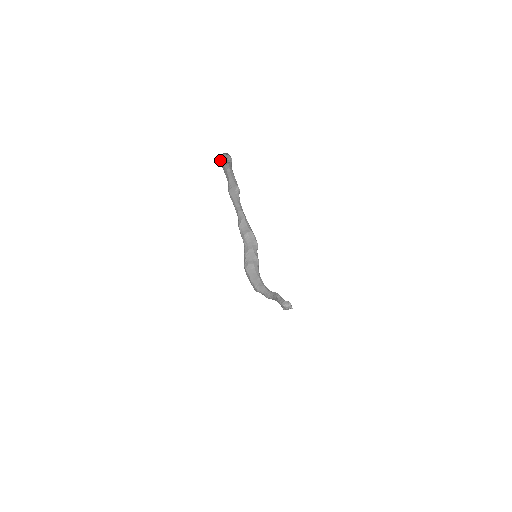
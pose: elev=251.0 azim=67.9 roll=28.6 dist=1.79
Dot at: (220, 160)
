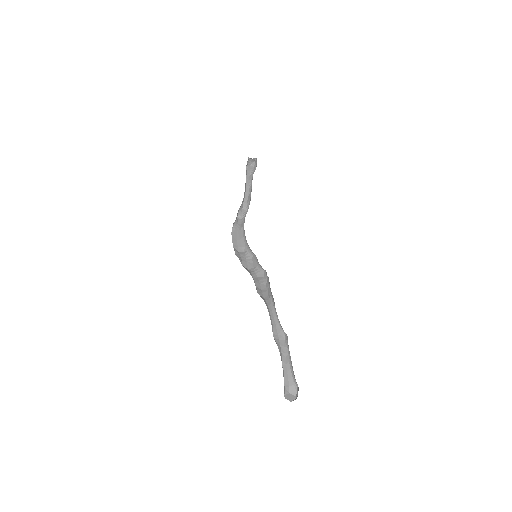
Dot at: occluded
